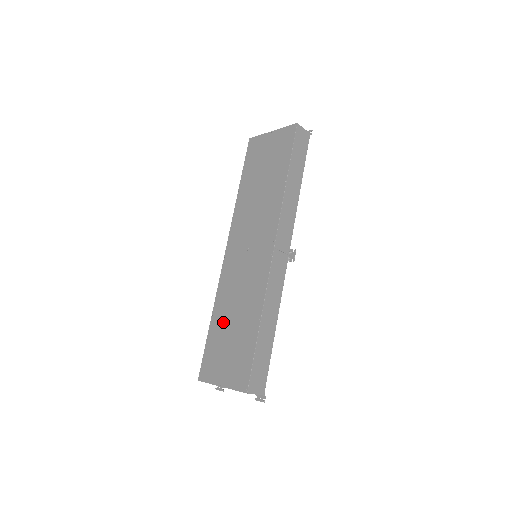
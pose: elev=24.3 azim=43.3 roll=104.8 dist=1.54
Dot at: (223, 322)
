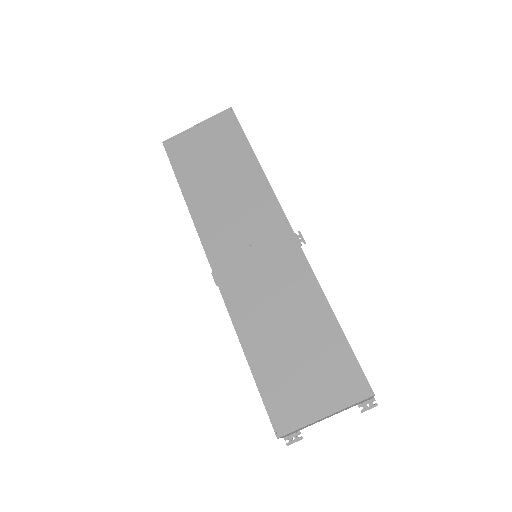
Dot at: (270, 343)
